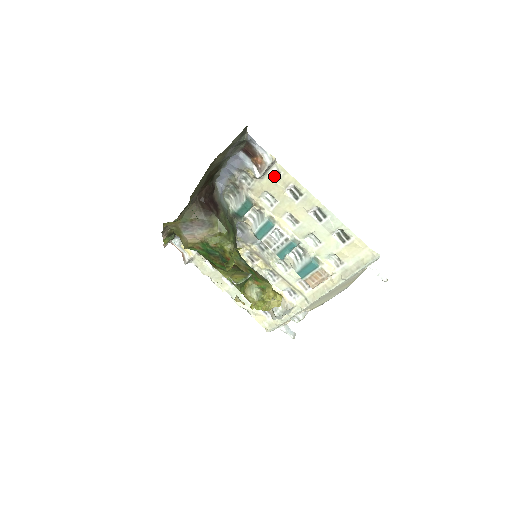
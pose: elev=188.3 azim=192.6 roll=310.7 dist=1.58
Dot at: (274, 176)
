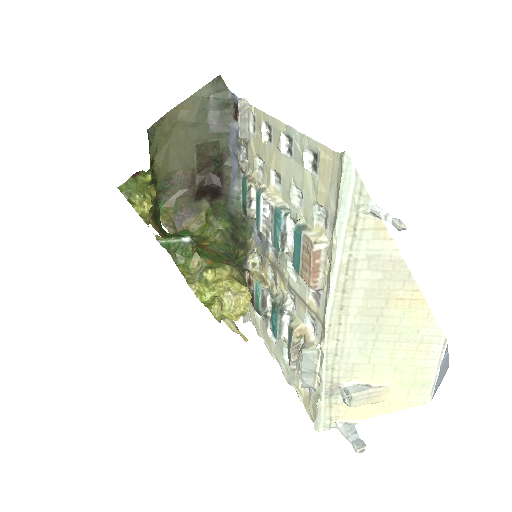
Dot at: (254, 127)
